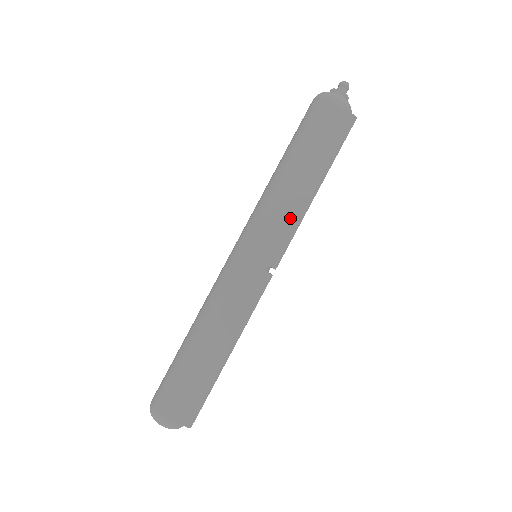
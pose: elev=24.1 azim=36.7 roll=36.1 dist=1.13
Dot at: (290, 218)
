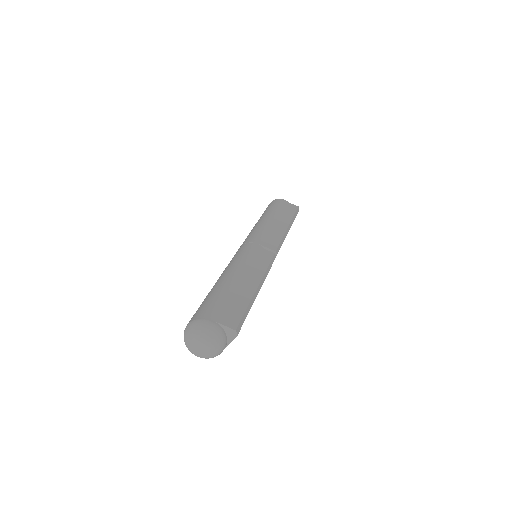
Dot at: (279, 233)
